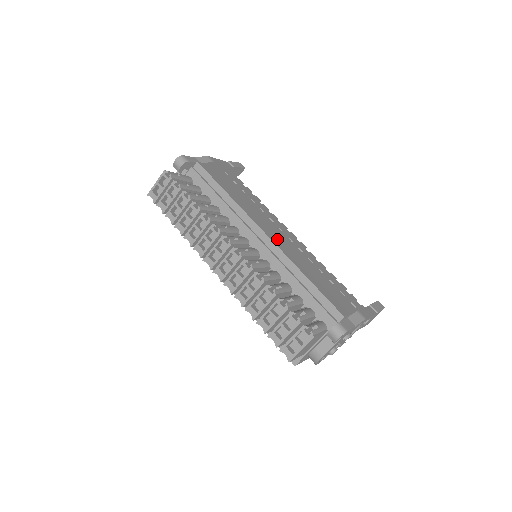
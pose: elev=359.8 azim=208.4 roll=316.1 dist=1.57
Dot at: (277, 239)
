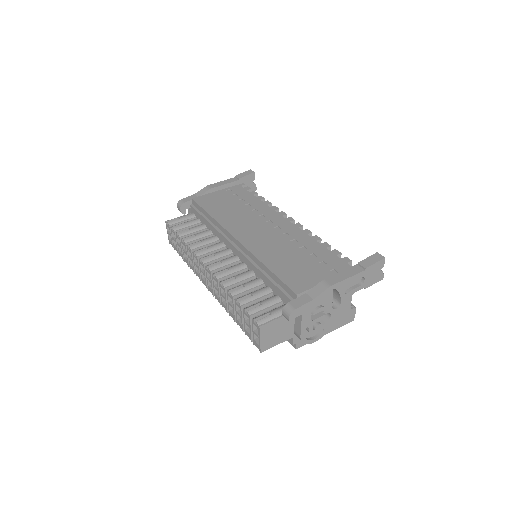
Dot at: (252, 238)
